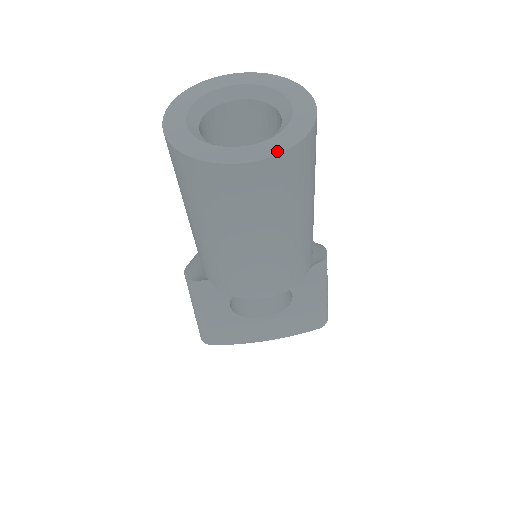
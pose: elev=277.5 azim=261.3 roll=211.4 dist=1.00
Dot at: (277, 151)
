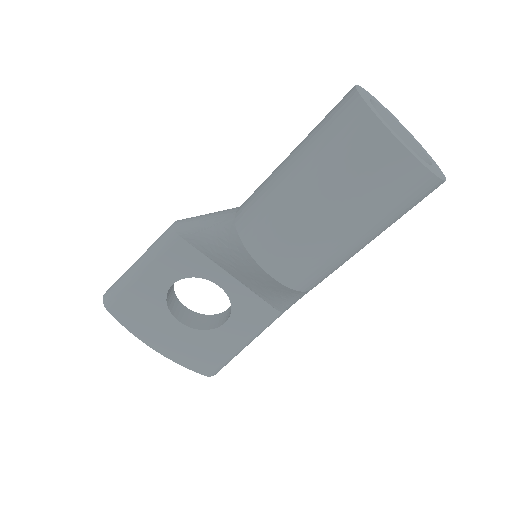
Dot at: (428, 167)
